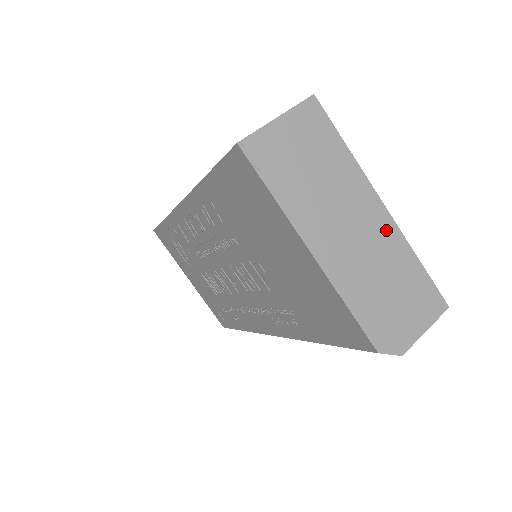
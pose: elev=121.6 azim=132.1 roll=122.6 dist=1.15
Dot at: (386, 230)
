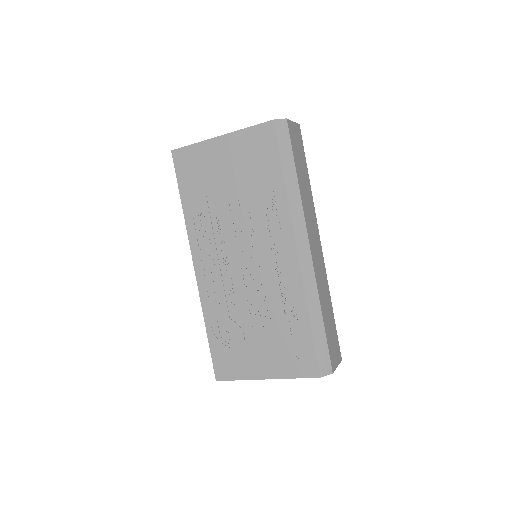
Dot at: occluded
